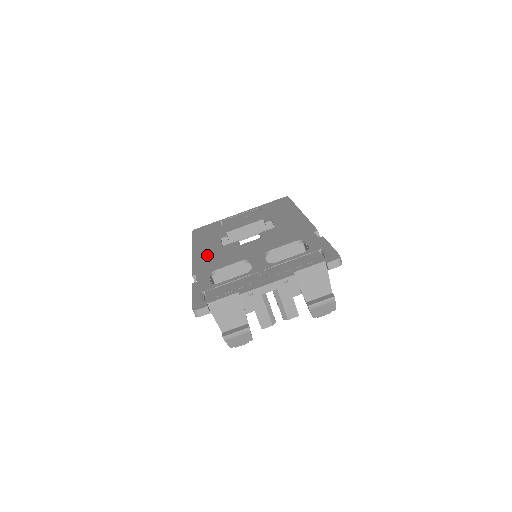
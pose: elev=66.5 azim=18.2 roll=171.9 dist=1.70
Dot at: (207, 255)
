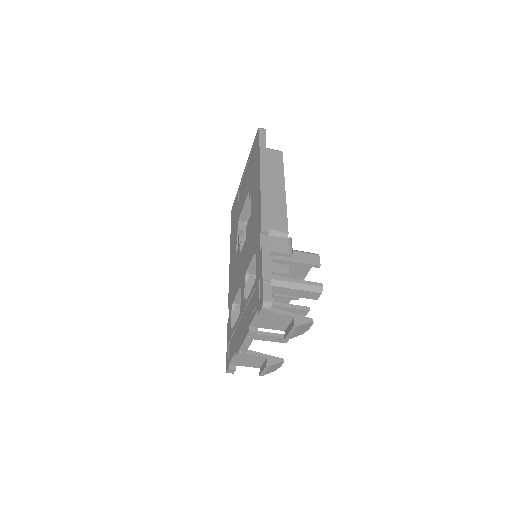
Dot at: (232, 270)
